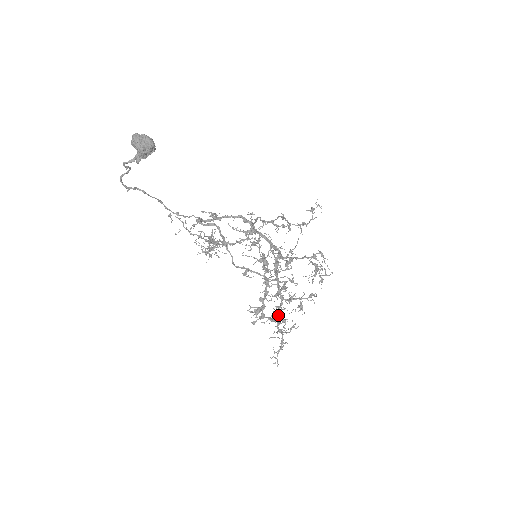
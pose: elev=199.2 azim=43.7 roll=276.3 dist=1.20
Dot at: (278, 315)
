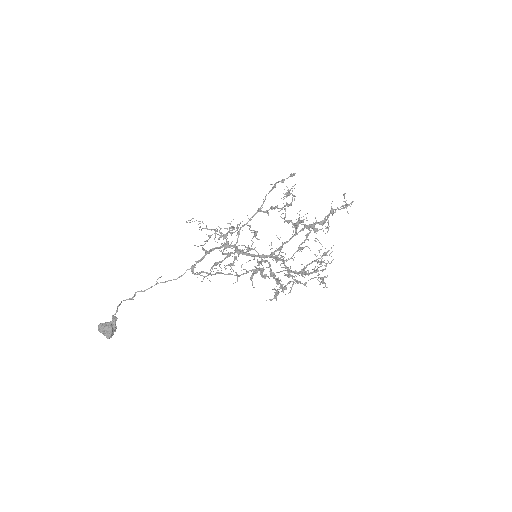
Dot at: occluded
